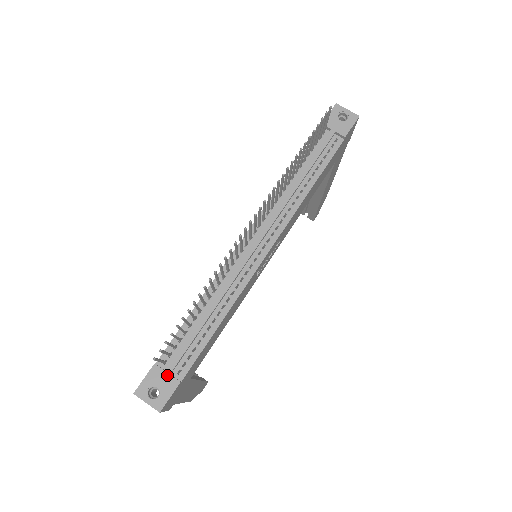
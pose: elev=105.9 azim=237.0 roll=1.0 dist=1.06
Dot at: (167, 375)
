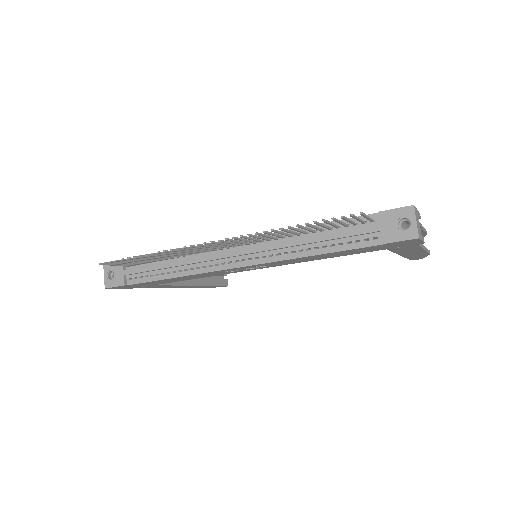
Dot at: (123, 274)
